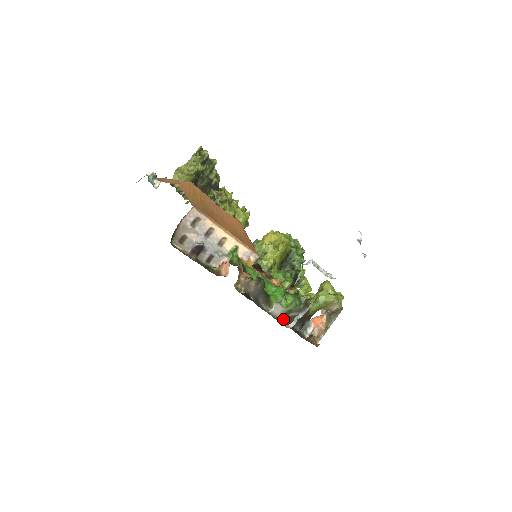
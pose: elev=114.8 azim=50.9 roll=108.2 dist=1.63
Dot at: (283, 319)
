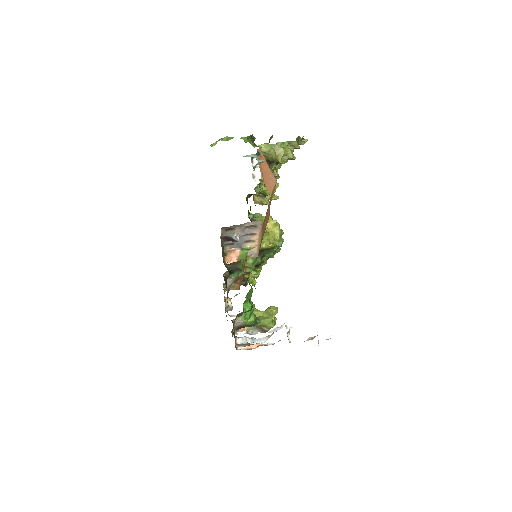
Dot at: (236, 328)
